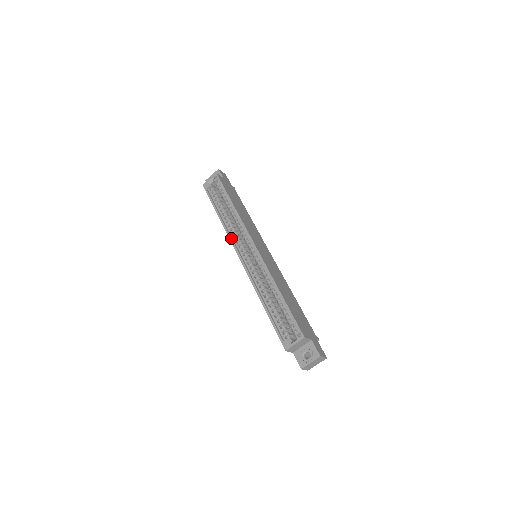
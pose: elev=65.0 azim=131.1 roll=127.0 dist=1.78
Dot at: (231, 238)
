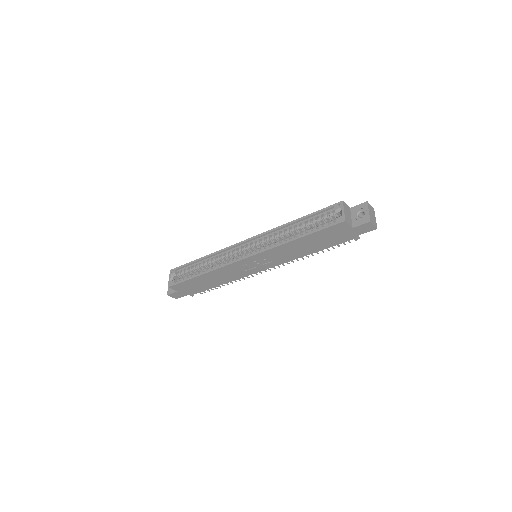
Dot at: (226, 264)
